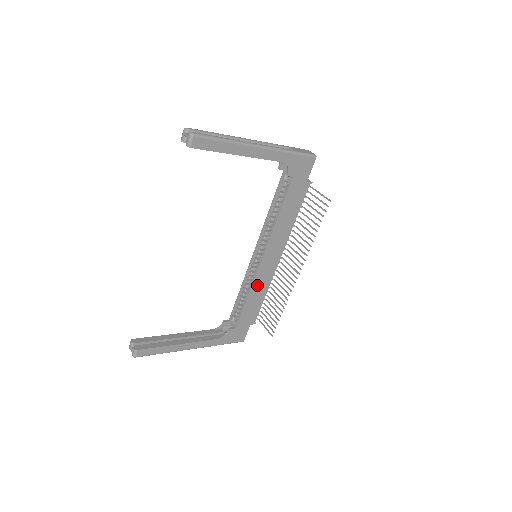
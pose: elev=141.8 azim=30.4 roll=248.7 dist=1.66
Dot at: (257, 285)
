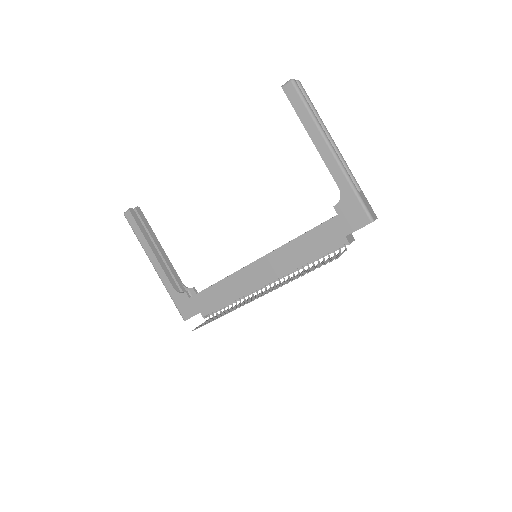
Dot at: (233, 281)
